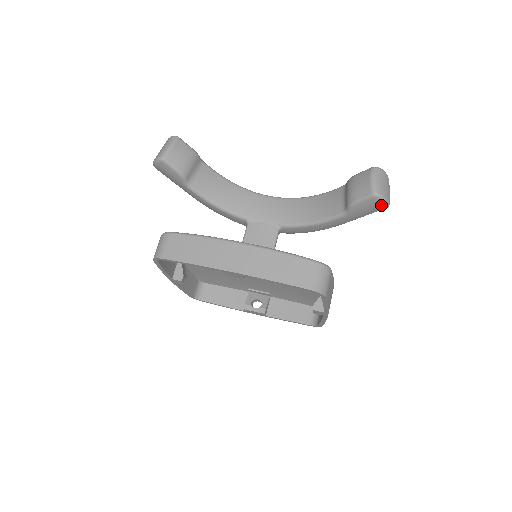
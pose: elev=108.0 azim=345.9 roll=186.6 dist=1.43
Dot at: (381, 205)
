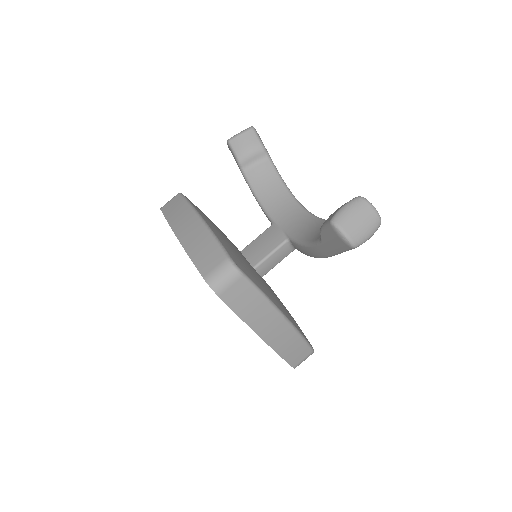
Dot at: (341, 240)
